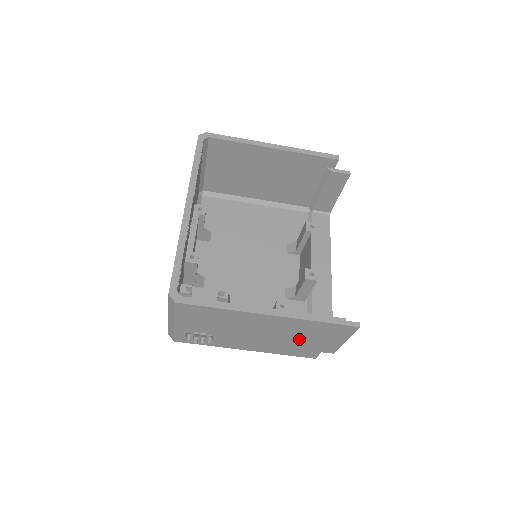
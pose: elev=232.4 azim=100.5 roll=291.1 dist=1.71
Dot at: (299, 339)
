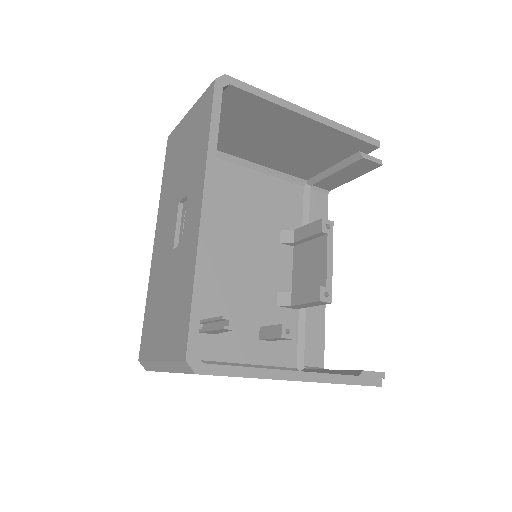
Dot at: occluded
